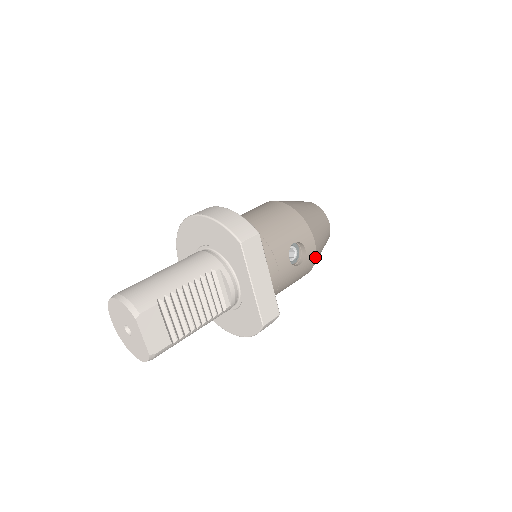
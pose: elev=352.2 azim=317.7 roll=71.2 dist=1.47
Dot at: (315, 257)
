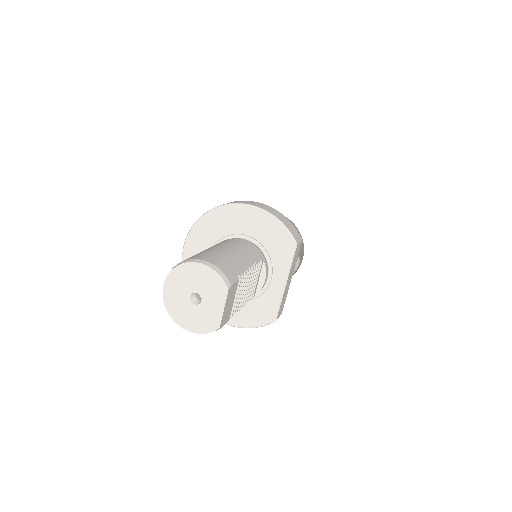
Dot at: occluded
